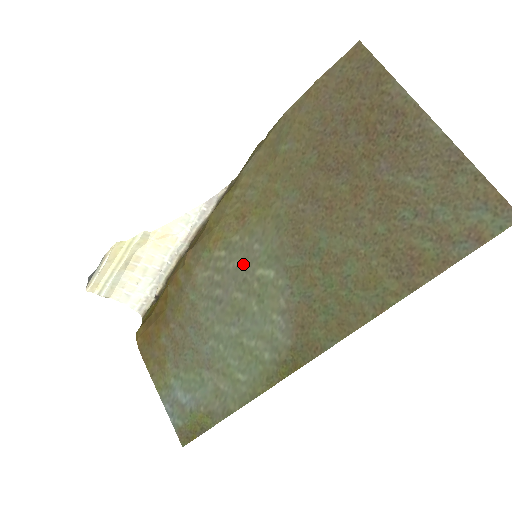
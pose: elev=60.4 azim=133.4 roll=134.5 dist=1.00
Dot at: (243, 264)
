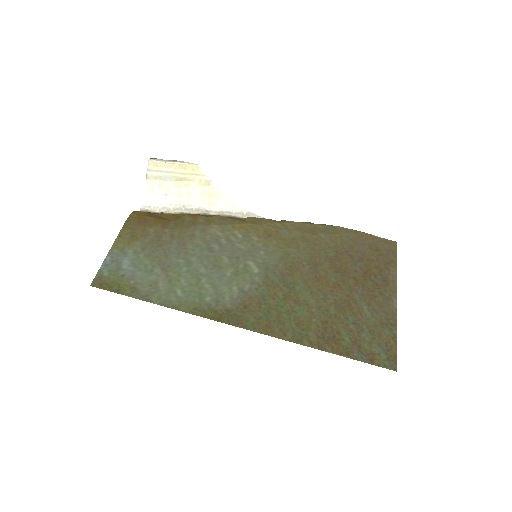
Dot at: (245, 251)
